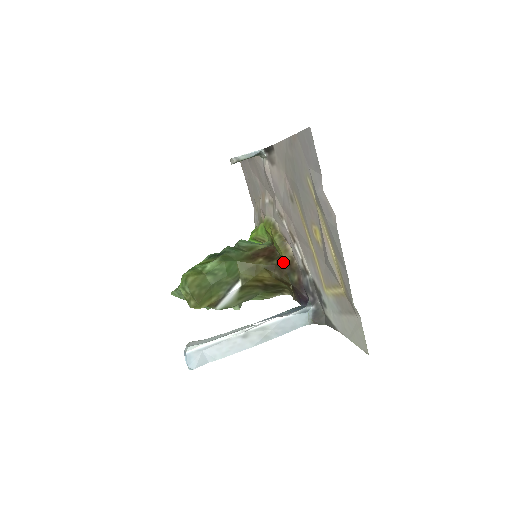
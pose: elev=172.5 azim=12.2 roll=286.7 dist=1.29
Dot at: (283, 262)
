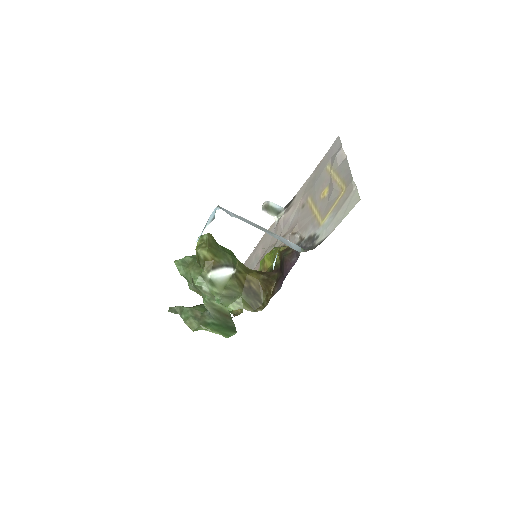
Dot at: (280, 251)
